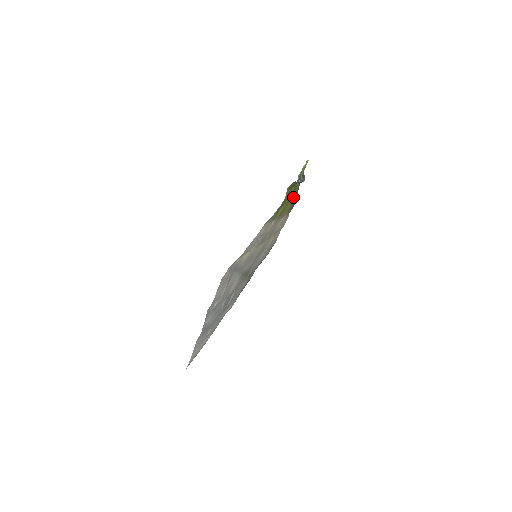
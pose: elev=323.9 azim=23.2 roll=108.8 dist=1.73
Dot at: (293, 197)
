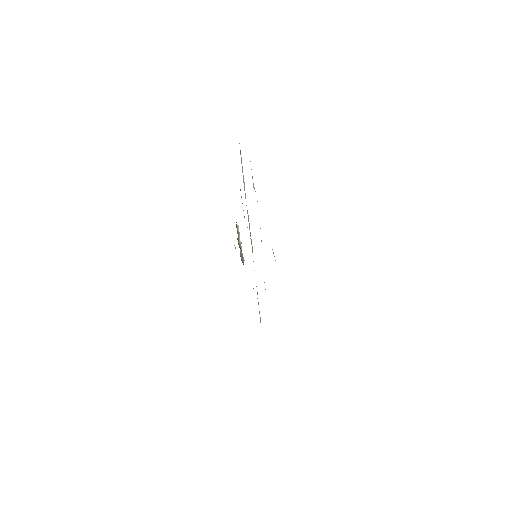
Dot at: occluded
